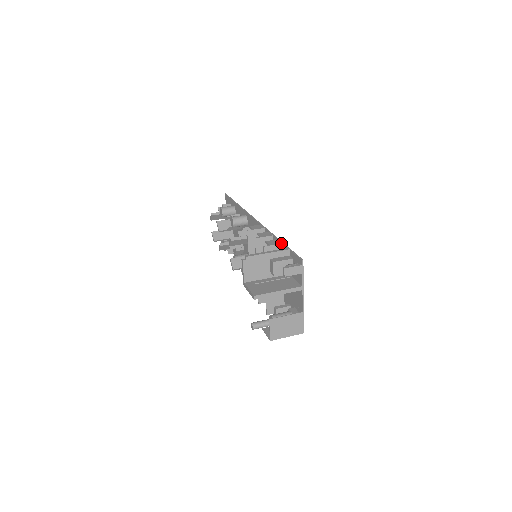
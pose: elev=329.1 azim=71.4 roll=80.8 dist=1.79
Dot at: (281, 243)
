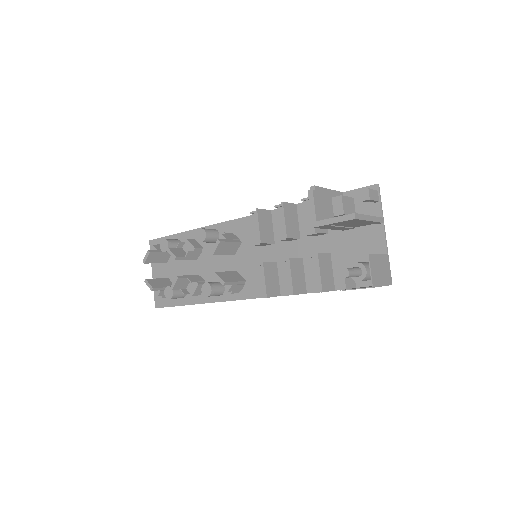
Dot at: occluded
